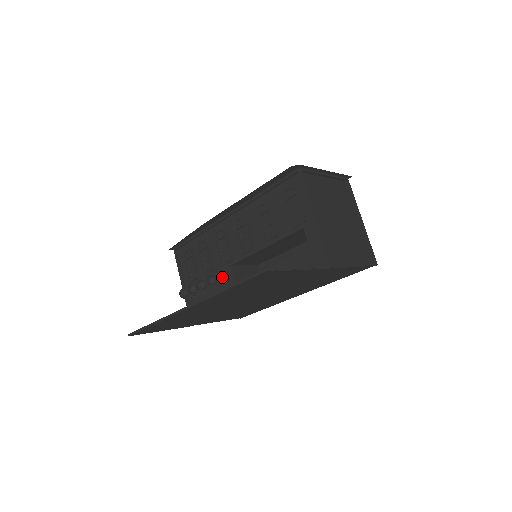
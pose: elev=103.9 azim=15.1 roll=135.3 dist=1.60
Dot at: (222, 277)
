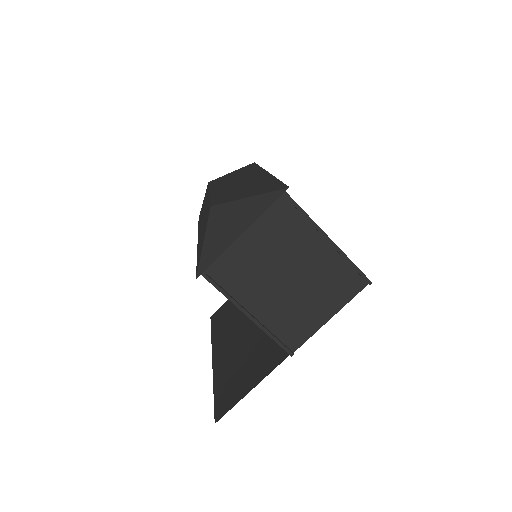
Dot at: occluded
